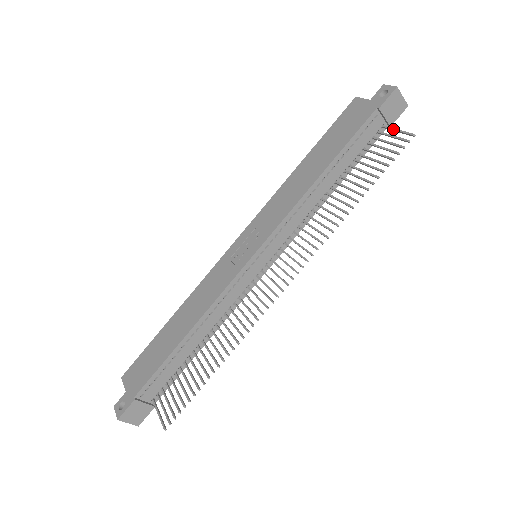
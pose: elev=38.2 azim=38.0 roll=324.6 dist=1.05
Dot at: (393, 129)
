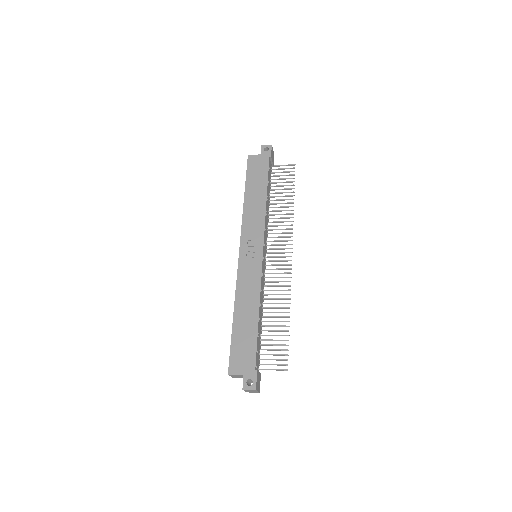
Dot at: (280, 165)
